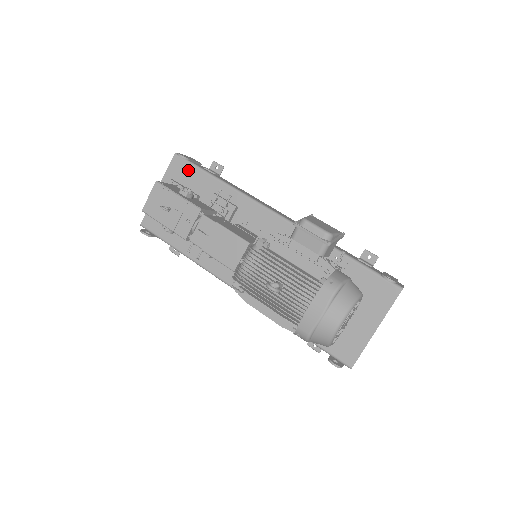
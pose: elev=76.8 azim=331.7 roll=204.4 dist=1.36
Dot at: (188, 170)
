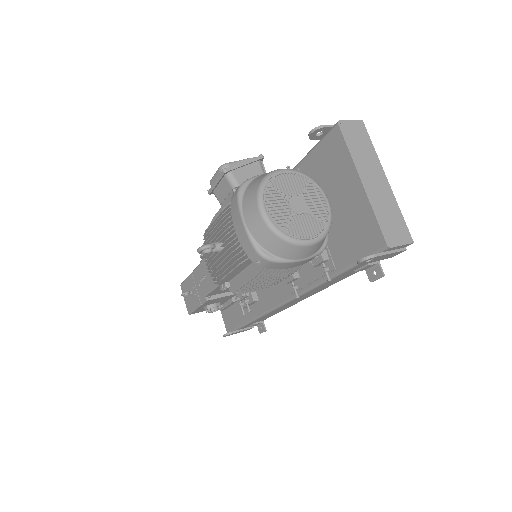
Dot at: occluded
